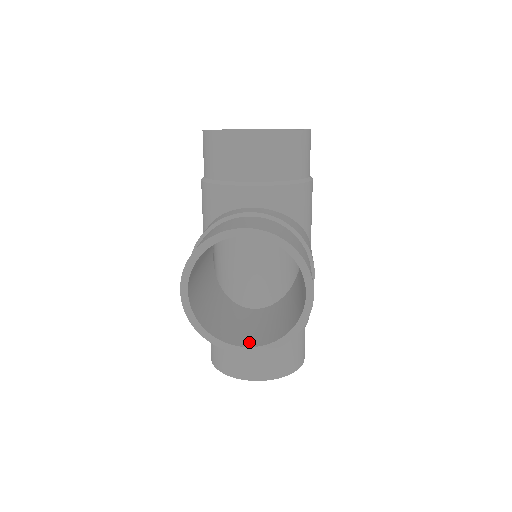
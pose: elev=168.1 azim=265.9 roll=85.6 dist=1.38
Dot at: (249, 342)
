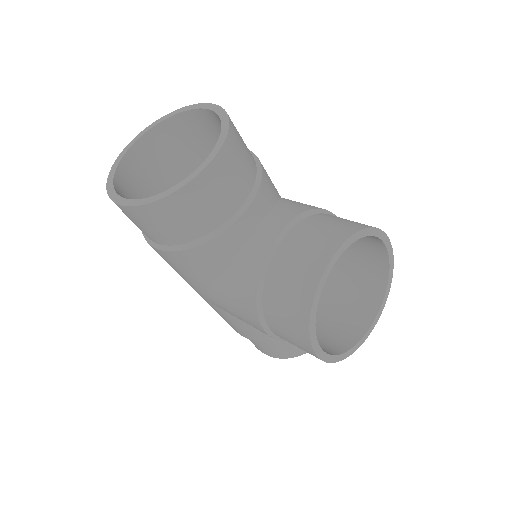
Dot at: (363, 321)
